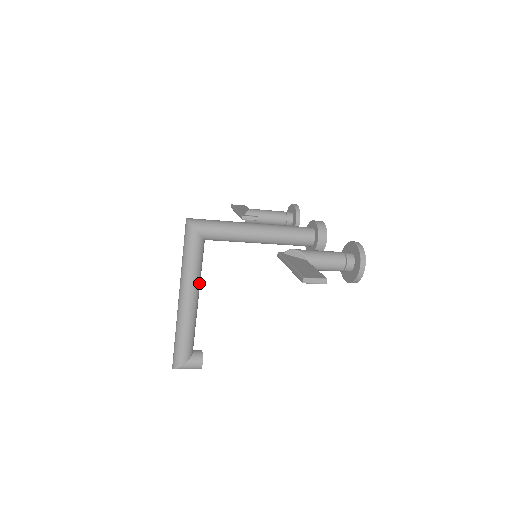
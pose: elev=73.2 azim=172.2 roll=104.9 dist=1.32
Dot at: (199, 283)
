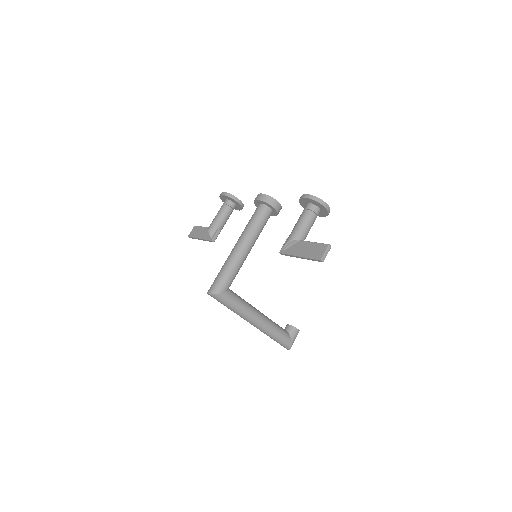
Dot at: (252, 306)
